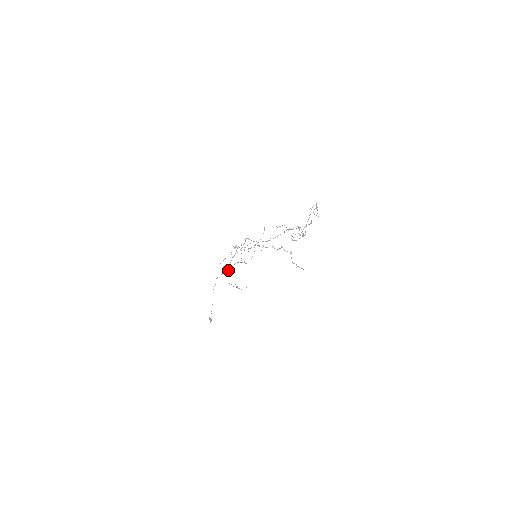
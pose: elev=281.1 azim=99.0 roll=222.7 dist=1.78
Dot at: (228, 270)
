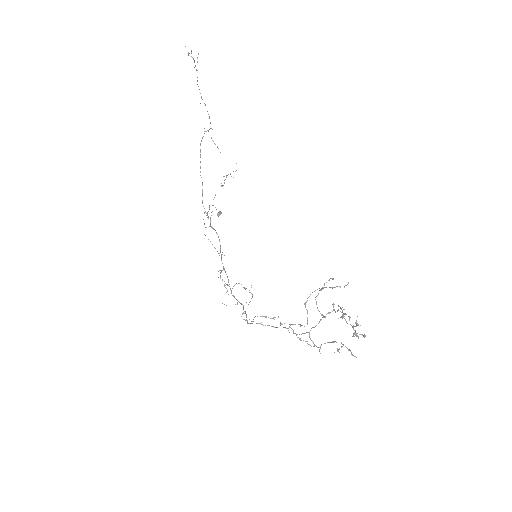
Dot at: (220, 247)
